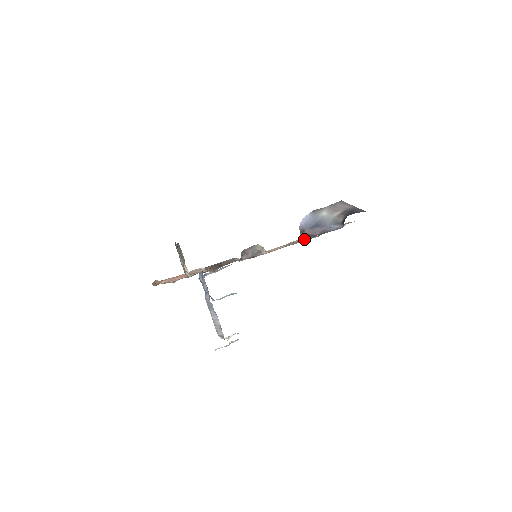
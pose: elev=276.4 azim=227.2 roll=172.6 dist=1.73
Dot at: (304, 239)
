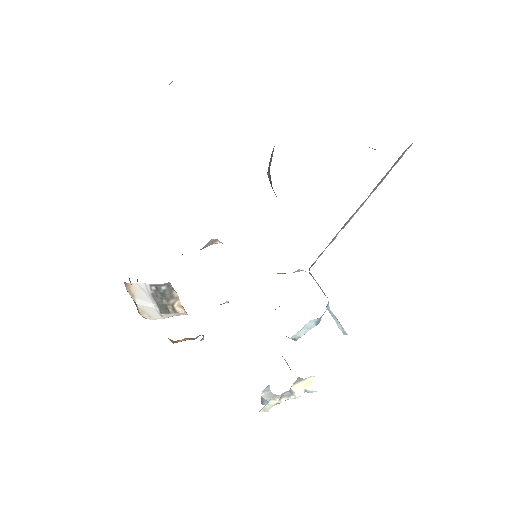
Dot at: occluded
